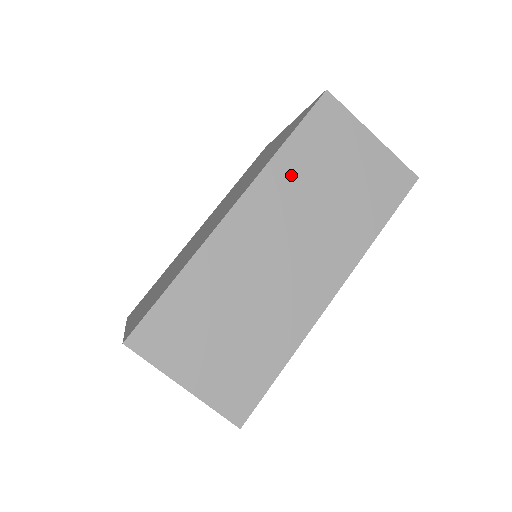
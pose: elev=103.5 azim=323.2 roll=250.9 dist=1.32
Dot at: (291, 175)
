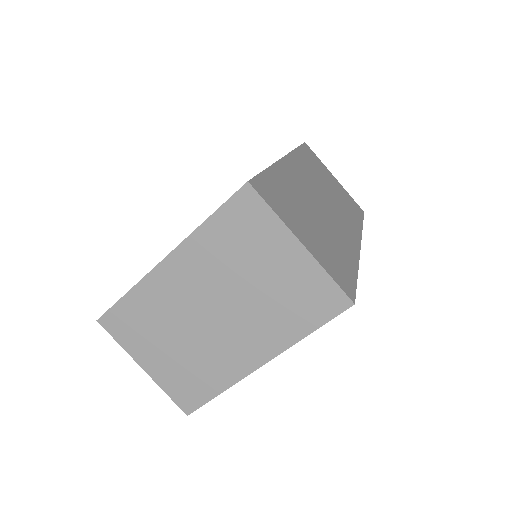
Dot at: (307, 165)
